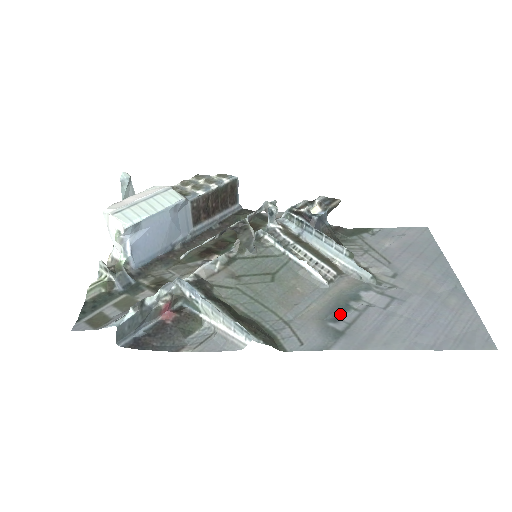
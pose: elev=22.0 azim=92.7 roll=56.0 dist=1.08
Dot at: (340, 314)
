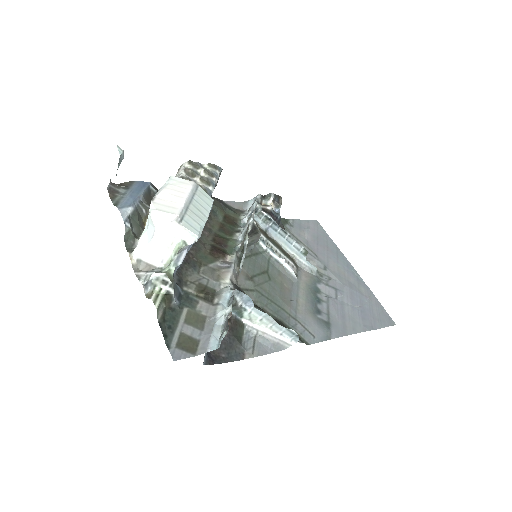
Dot at: (318, 306)
